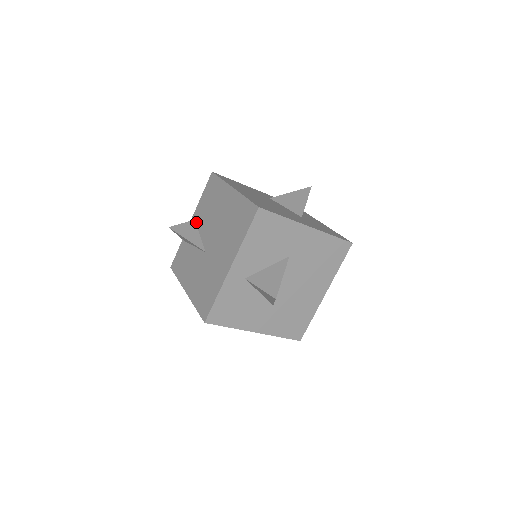
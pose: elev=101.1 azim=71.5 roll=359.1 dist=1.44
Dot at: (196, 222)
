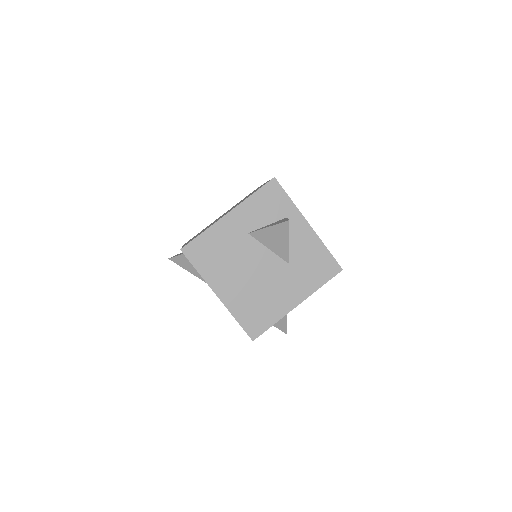
Dot at: occluded
